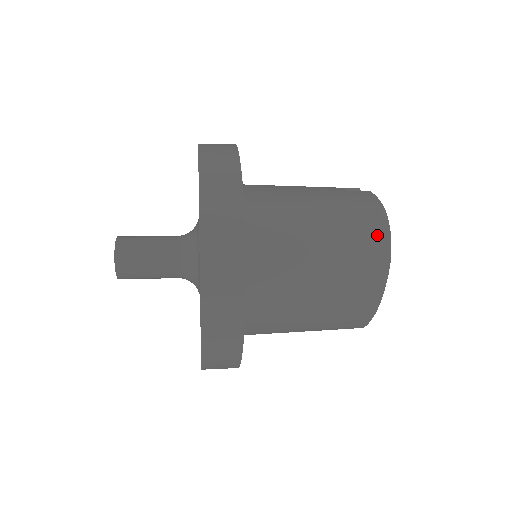
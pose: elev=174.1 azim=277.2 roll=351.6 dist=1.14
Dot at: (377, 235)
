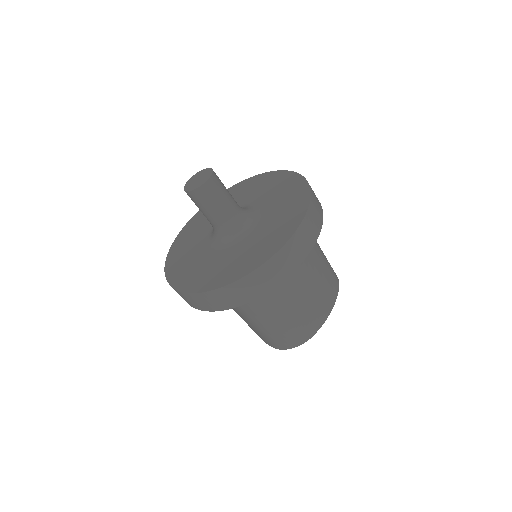
Dot at: occluded
